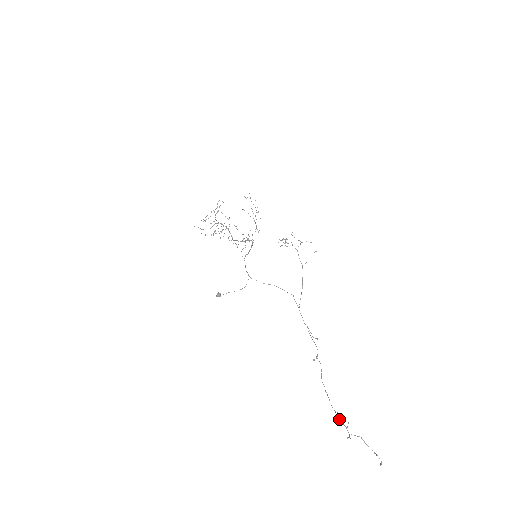
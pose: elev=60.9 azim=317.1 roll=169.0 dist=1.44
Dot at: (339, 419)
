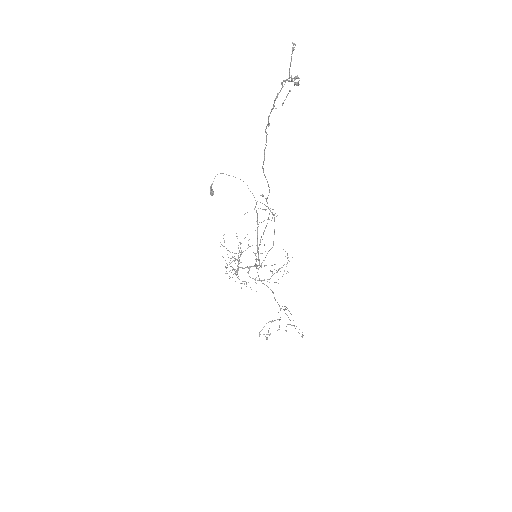
Dot at: (273, 105)
